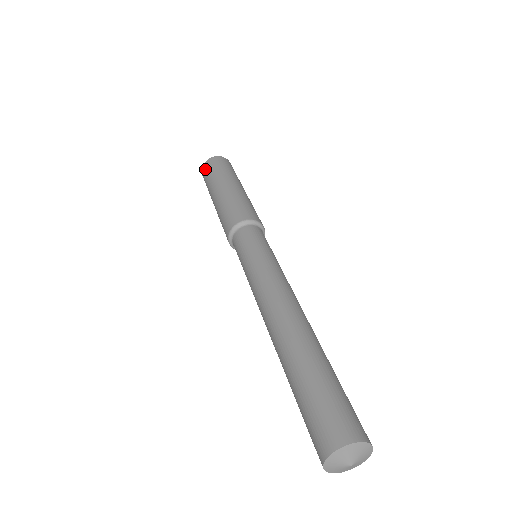
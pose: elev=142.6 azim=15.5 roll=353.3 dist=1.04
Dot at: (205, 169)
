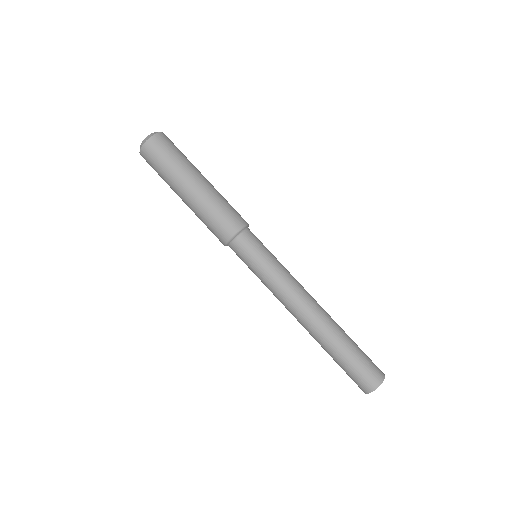
Dot at: (147, 161)
